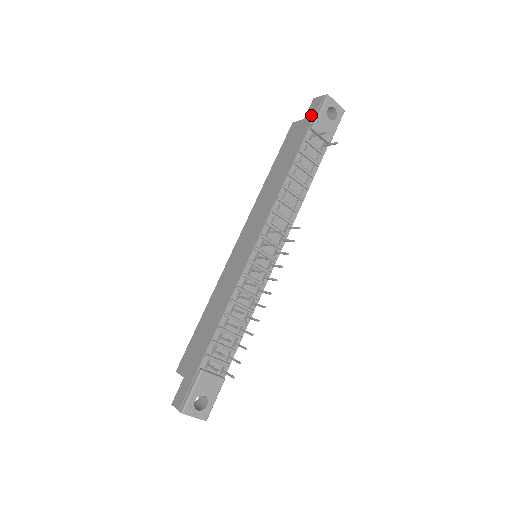
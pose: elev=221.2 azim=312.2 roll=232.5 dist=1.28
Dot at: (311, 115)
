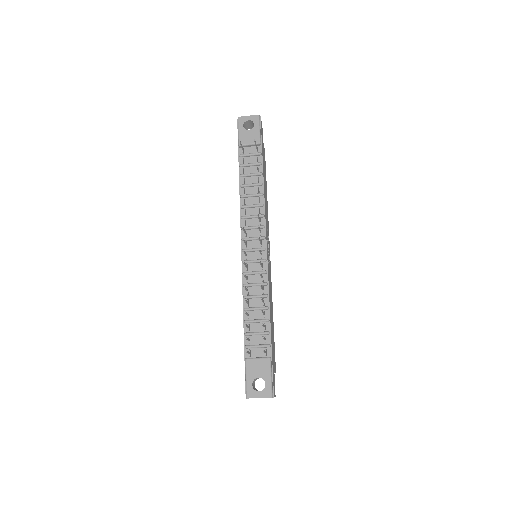
Dot at: occluded
